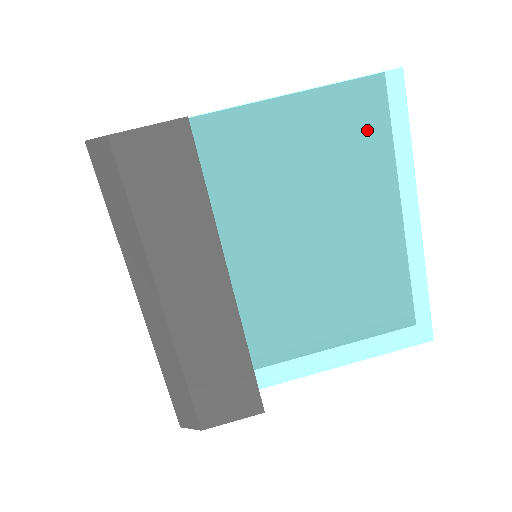
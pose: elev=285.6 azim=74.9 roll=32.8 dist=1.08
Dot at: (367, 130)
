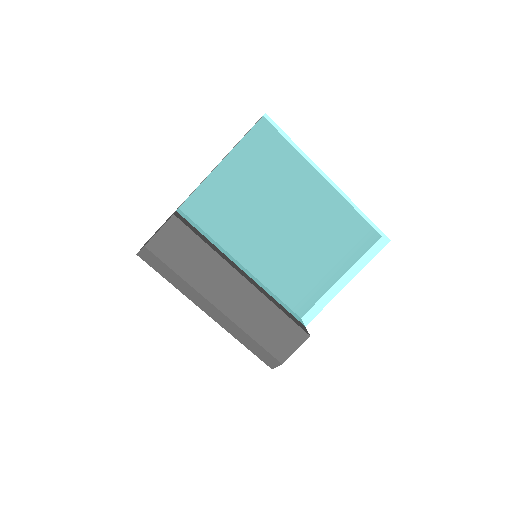
Dot at: (269, 156)
